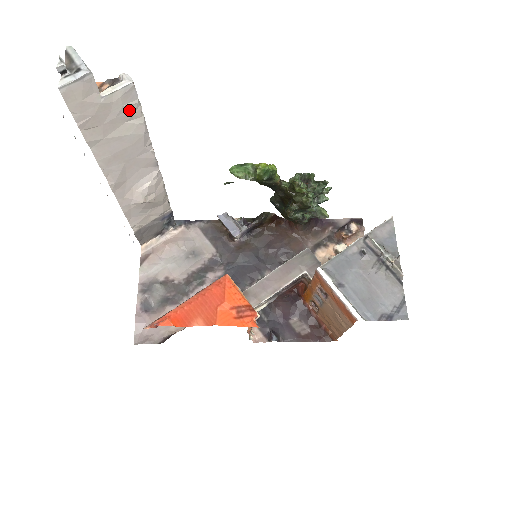
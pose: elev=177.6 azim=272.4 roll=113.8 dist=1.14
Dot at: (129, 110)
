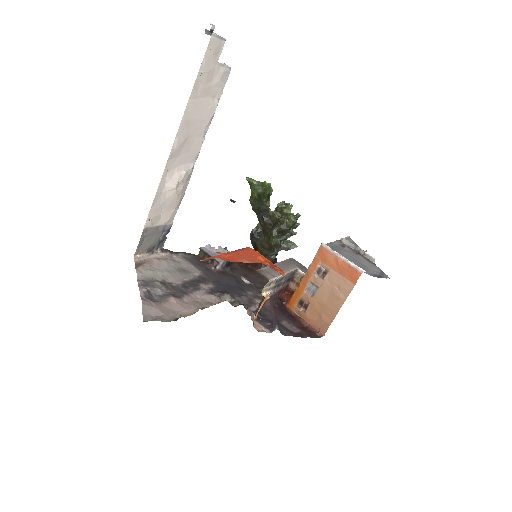
Dot at: (218, 88)
